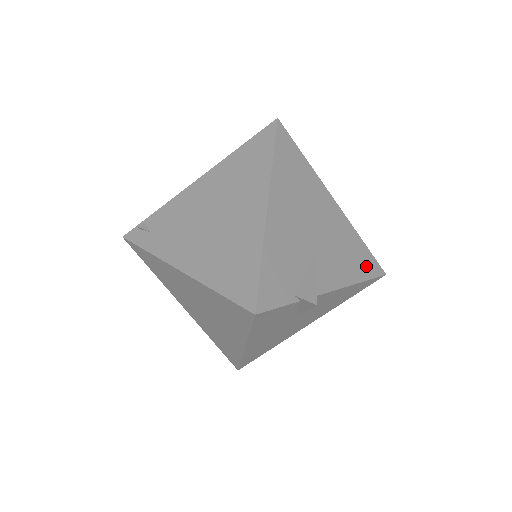
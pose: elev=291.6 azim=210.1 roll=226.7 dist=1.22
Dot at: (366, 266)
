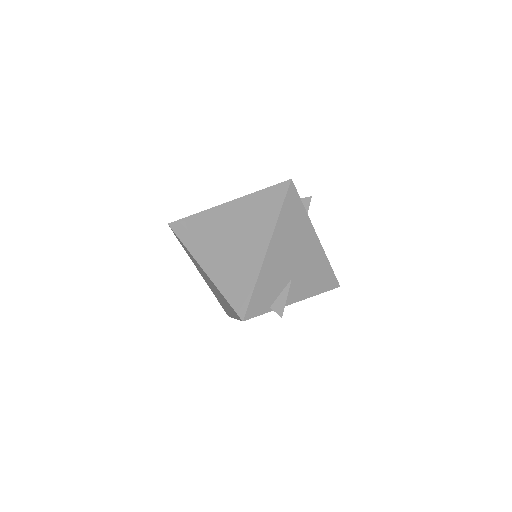
Dot at: (327, 282)
